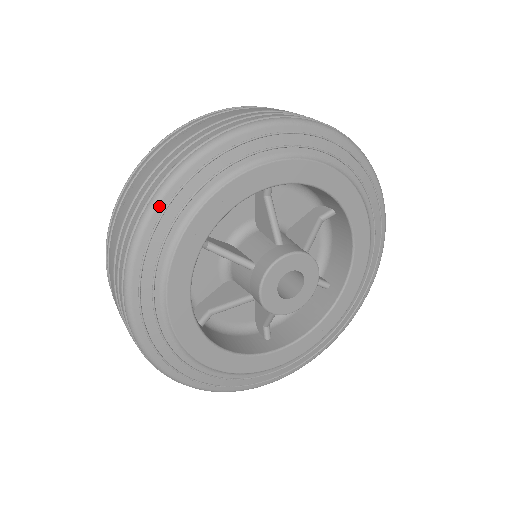
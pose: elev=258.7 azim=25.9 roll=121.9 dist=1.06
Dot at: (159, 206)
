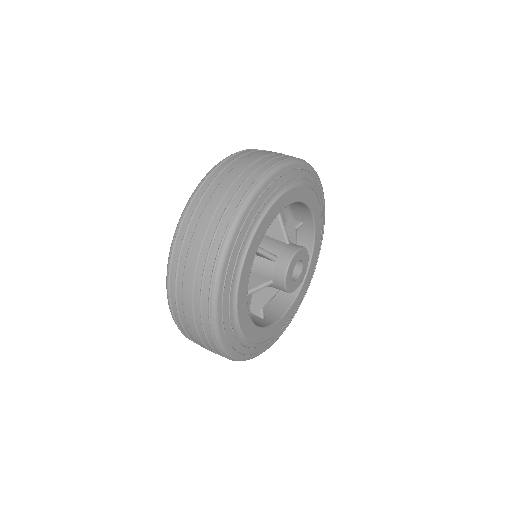
Dot at: (245, 213)
